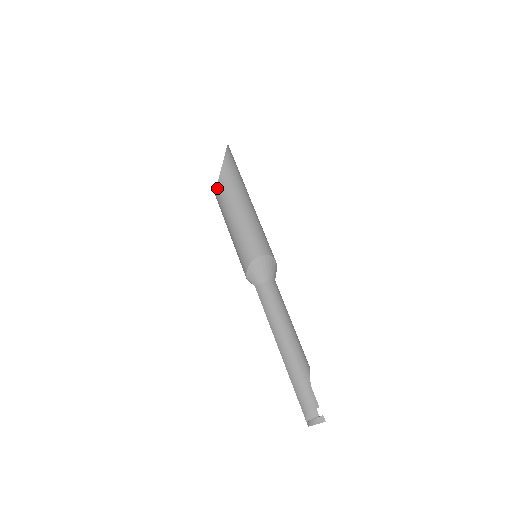
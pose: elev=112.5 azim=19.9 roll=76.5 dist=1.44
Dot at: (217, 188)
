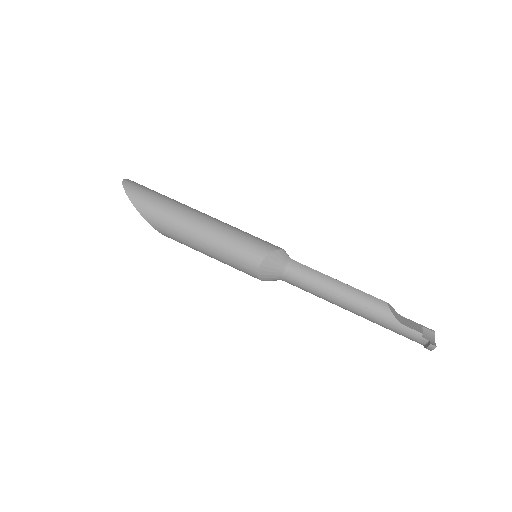
Dot at: occluded
